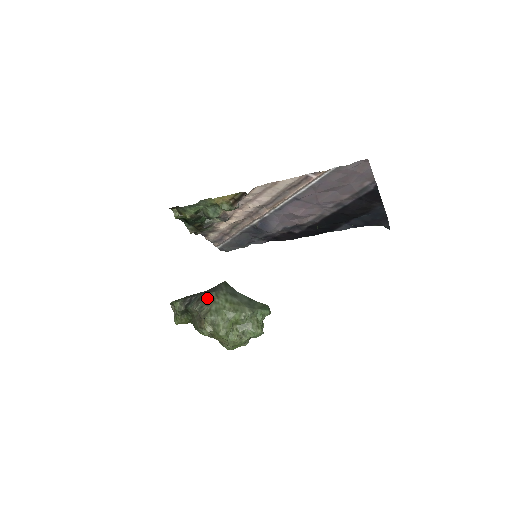
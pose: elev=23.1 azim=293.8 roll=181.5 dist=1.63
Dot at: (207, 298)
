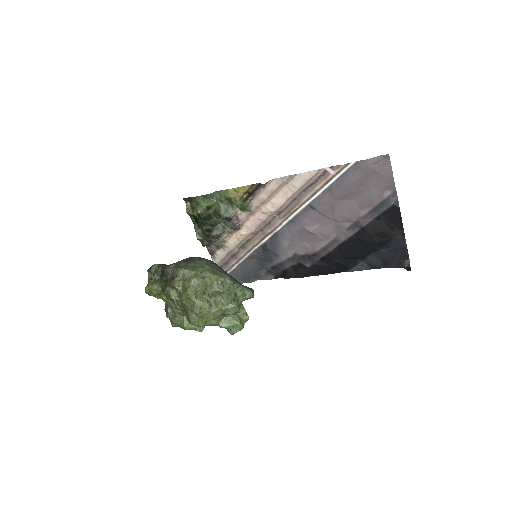
Dot at: (188, 259)
